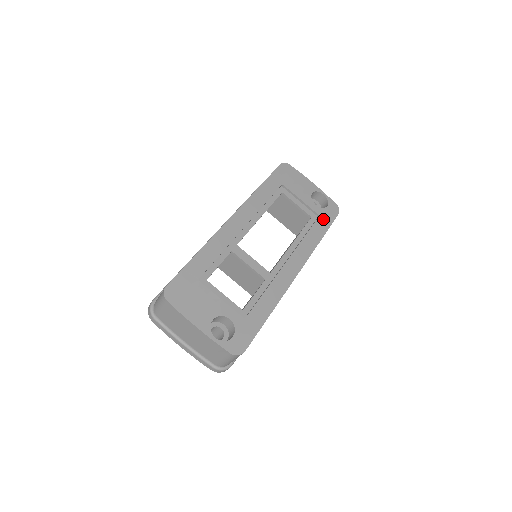
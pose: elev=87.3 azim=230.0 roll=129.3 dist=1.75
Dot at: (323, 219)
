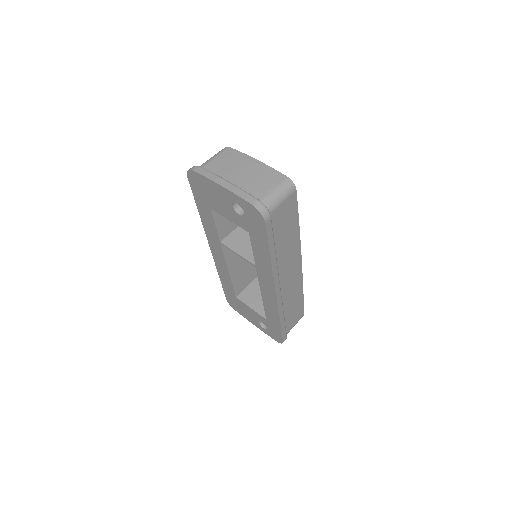
Dot at: occluded
